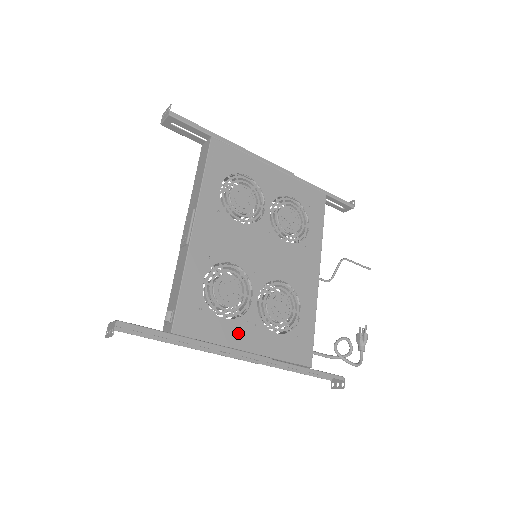
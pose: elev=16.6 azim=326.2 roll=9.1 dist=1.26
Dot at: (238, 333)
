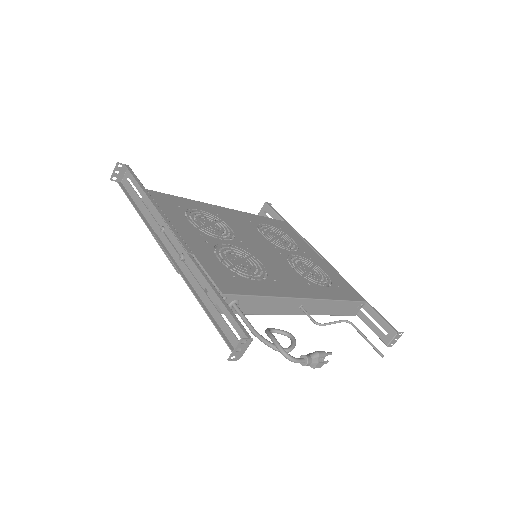
Dot at: (187, 229)
